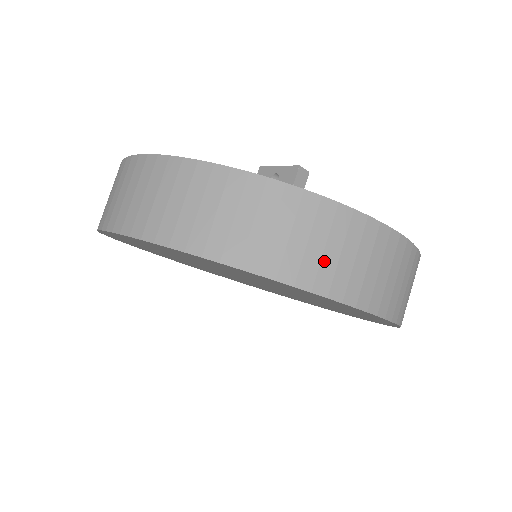
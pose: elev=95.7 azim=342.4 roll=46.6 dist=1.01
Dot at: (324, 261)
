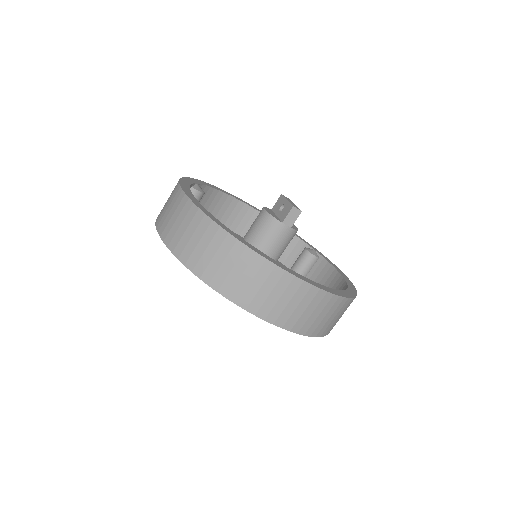
Dot at: (239, 283)
